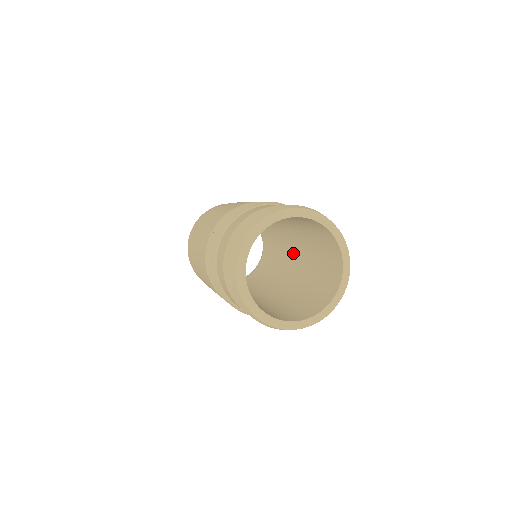
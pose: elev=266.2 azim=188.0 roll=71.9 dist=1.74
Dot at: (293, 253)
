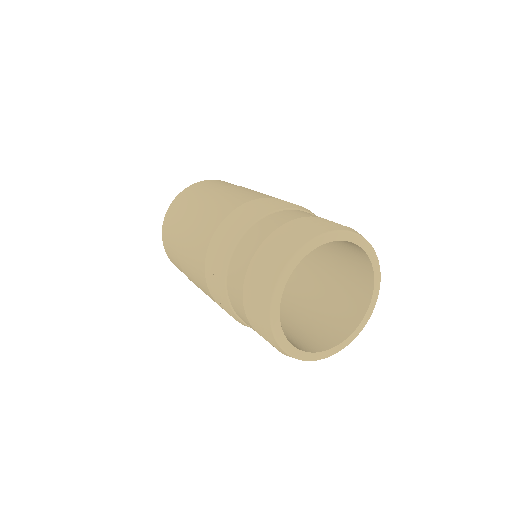
Dot at: occluded
